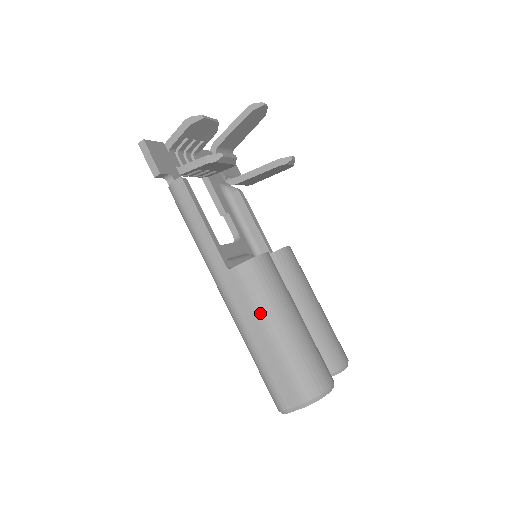
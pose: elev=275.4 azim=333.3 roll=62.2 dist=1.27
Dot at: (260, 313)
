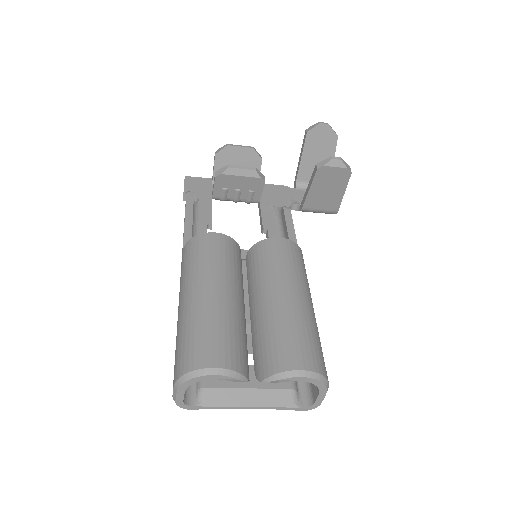
Dot at: (181, 286)
